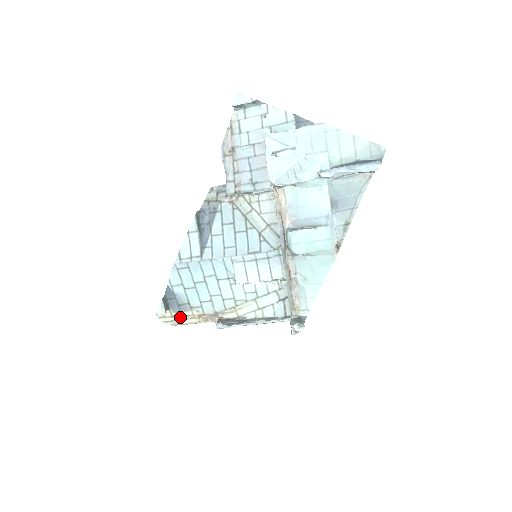
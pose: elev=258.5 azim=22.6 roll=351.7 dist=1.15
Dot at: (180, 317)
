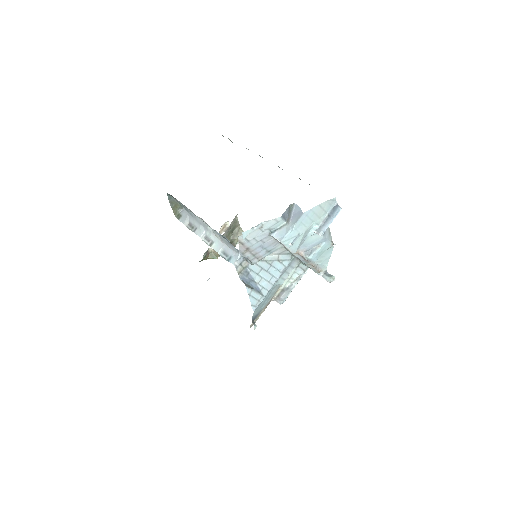
Dot at: (258, 317)
